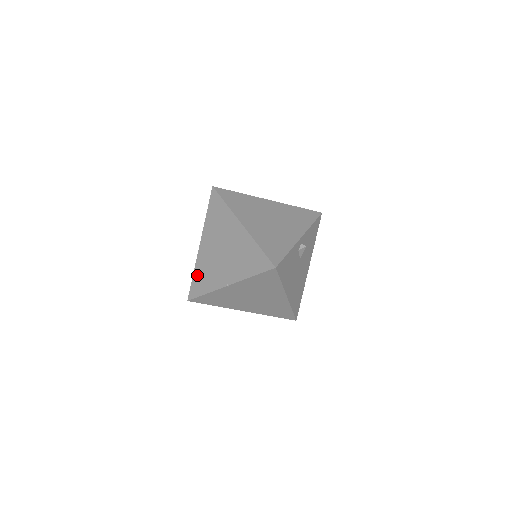
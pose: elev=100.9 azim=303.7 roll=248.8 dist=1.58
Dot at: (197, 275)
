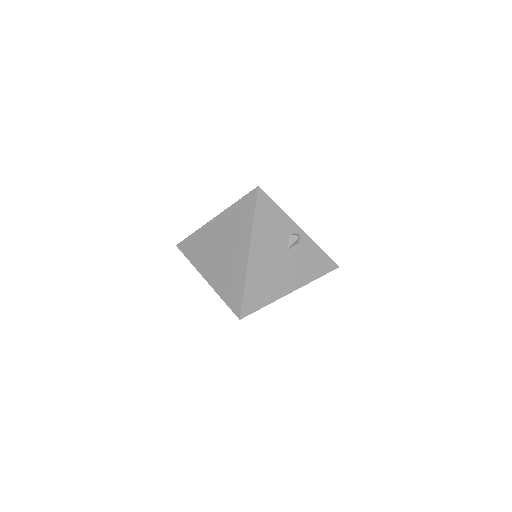
Dot at: occluded
